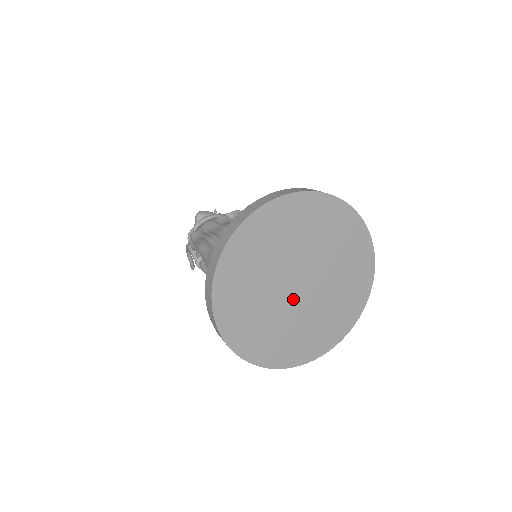
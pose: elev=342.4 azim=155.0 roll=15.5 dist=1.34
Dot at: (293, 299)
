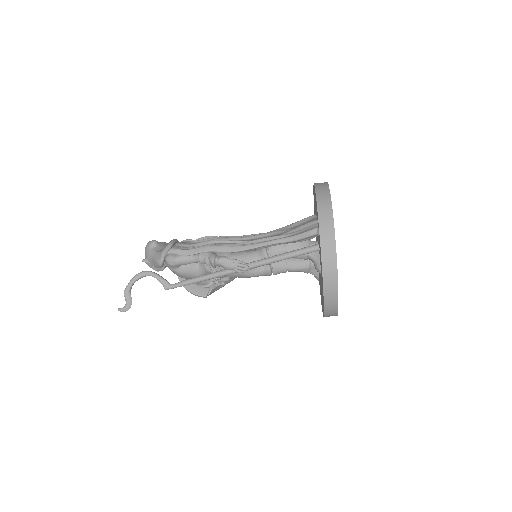
Dot at: occluded
